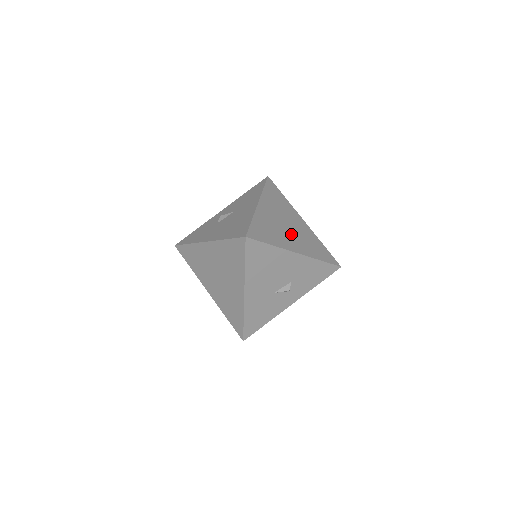
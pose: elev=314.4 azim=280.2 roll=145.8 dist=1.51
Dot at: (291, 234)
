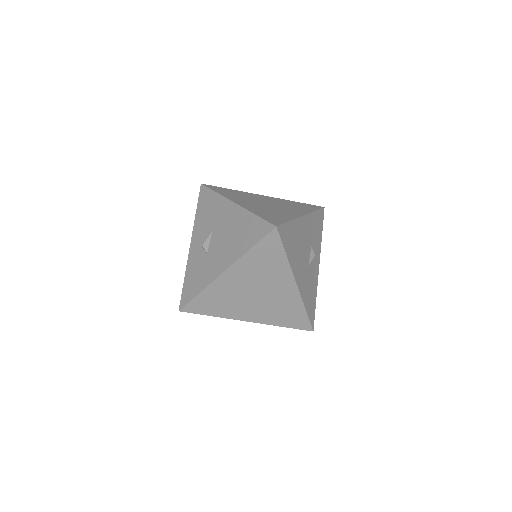
Dot at: (279, 208)
